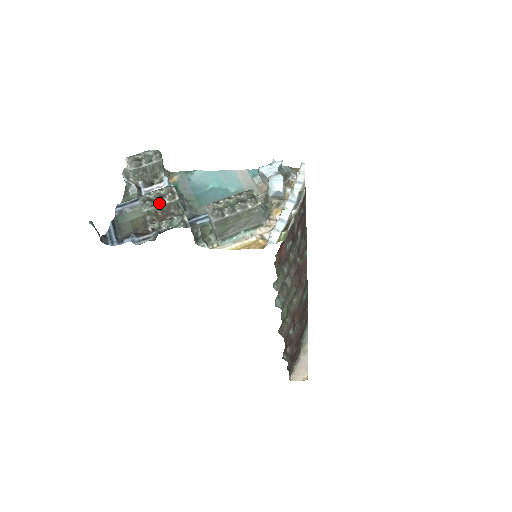
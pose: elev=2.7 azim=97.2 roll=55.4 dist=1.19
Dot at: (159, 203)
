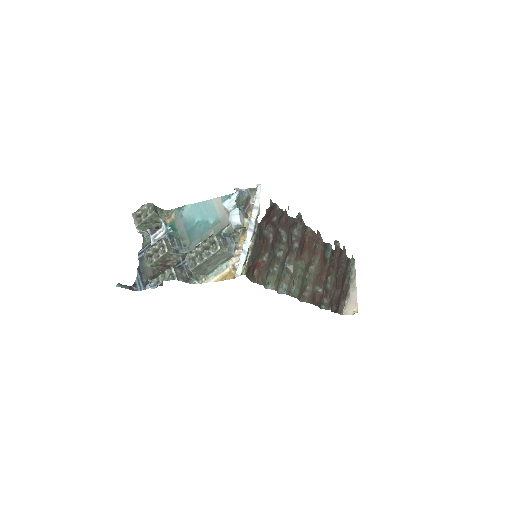
Dot at: (156, 258)
